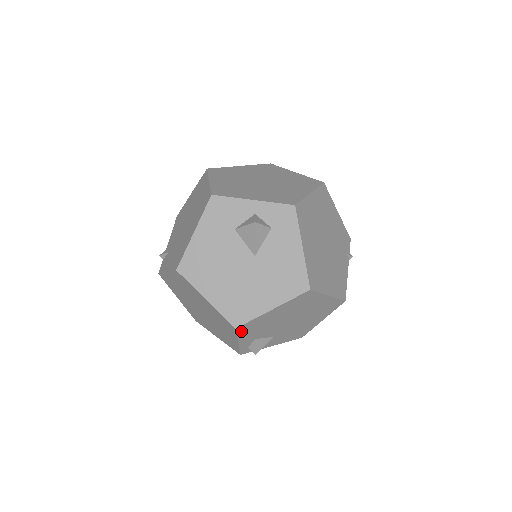
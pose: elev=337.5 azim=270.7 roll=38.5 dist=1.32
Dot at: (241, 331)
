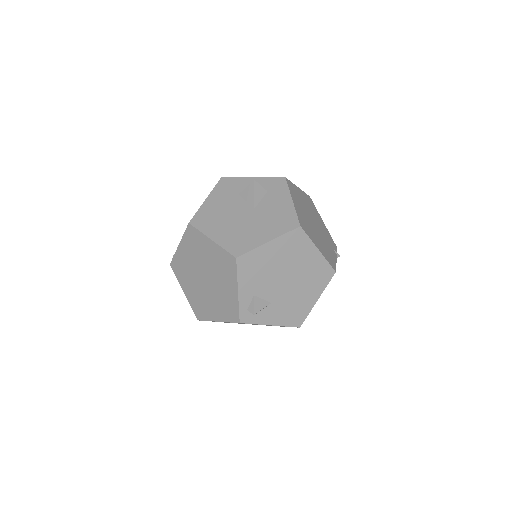
Dot at: (241, 268)
